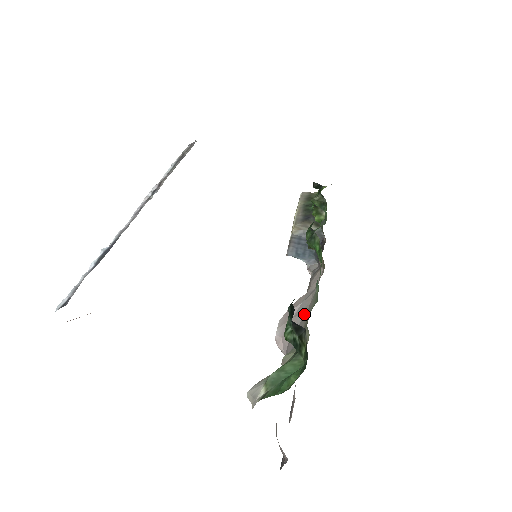
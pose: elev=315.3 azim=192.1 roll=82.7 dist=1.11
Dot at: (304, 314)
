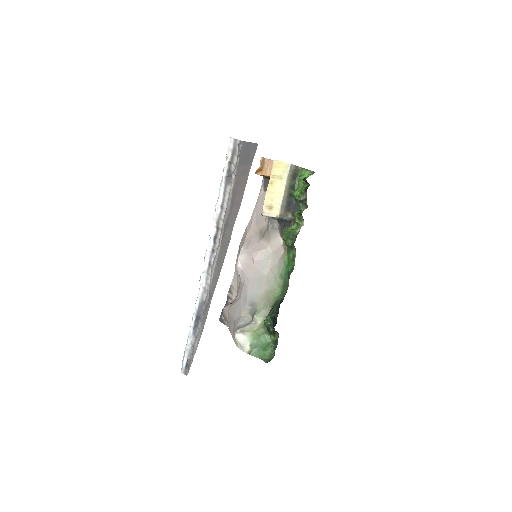
Dot at: (265, 275)
